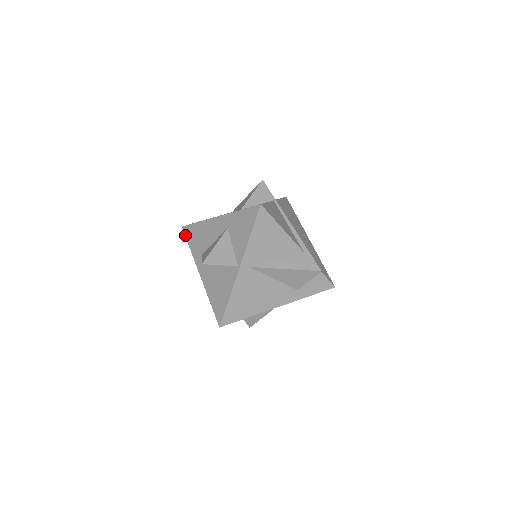
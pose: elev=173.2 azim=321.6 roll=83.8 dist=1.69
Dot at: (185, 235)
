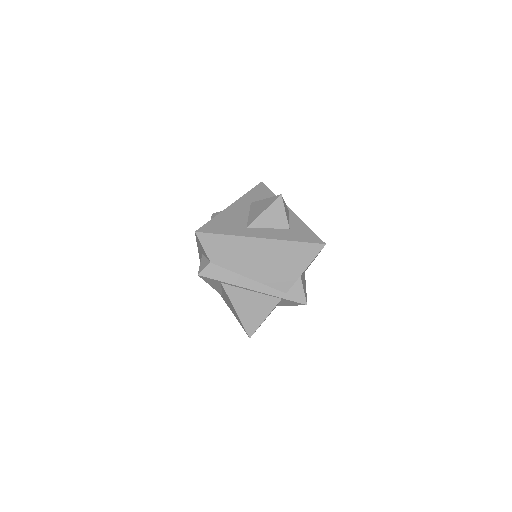
Dot at: (208, 232)
